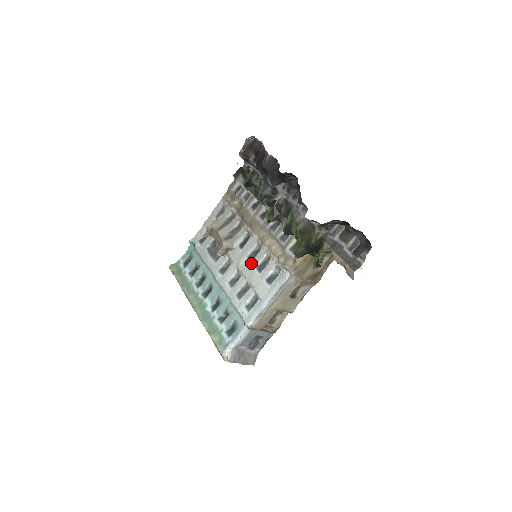
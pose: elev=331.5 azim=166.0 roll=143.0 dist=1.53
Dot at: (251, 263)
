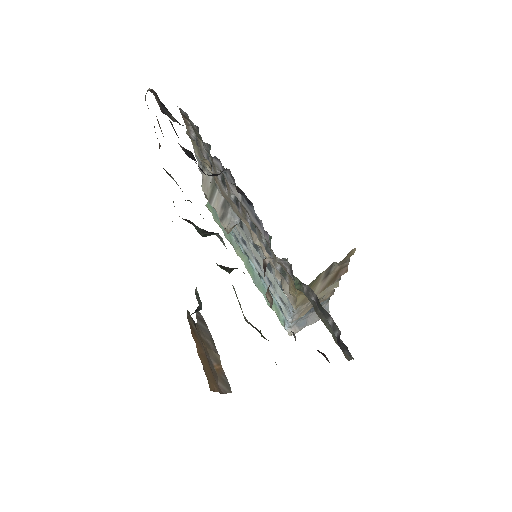
Dot at: (259, 255)
